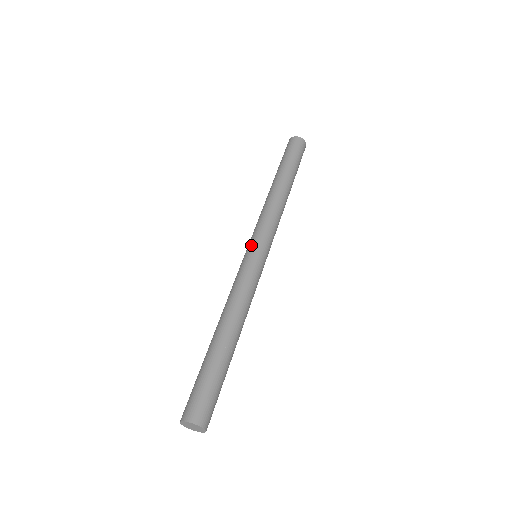
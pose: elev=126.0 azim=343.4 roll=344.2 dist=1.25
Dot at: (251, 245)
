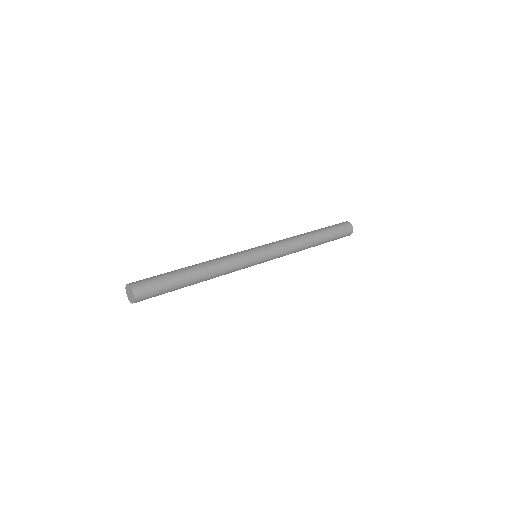
Dot at: occluded
